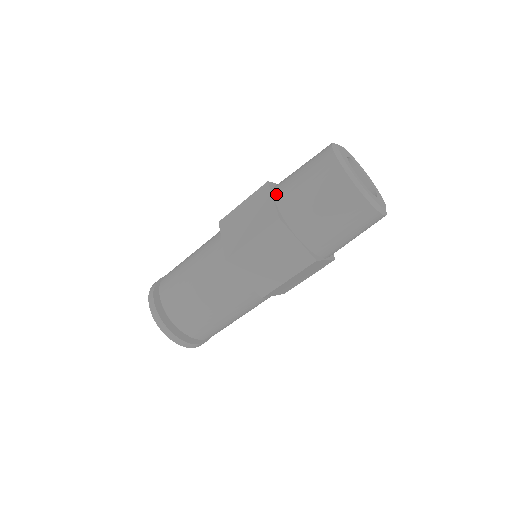
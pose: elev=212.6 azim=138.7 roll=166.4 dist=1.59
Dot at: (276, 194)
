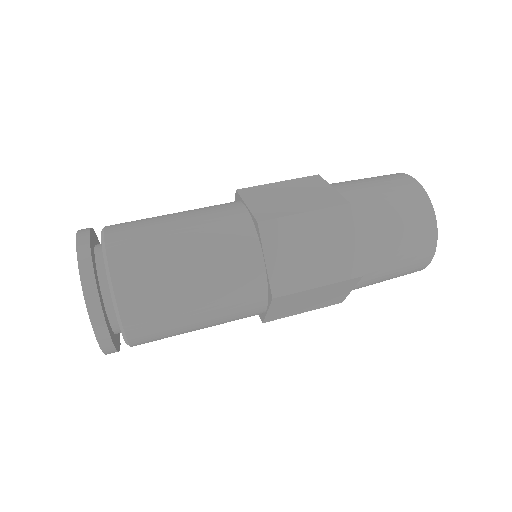
Dot at: (334, 186)
